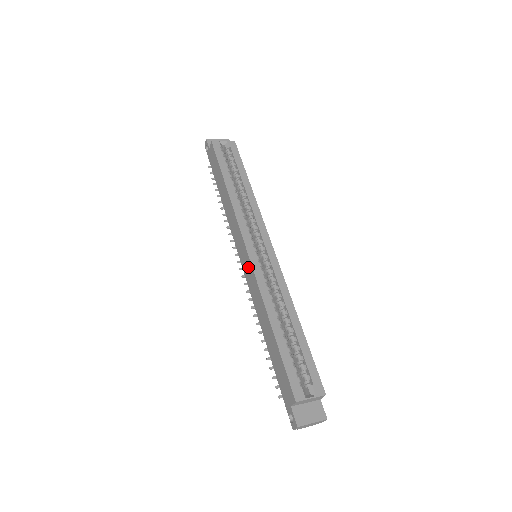
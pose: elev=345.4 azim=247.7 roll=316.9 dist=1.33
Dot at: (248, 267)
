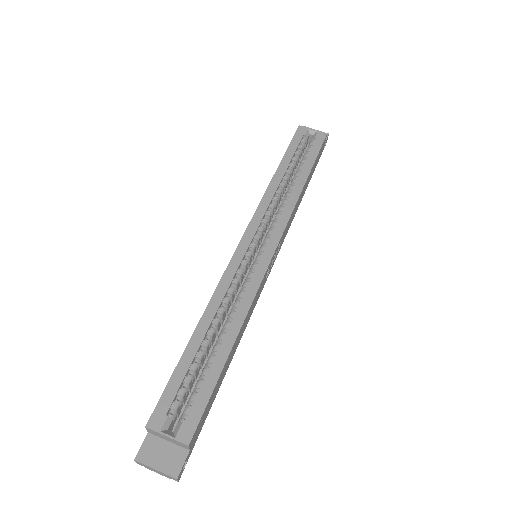
Dot at: occluded
